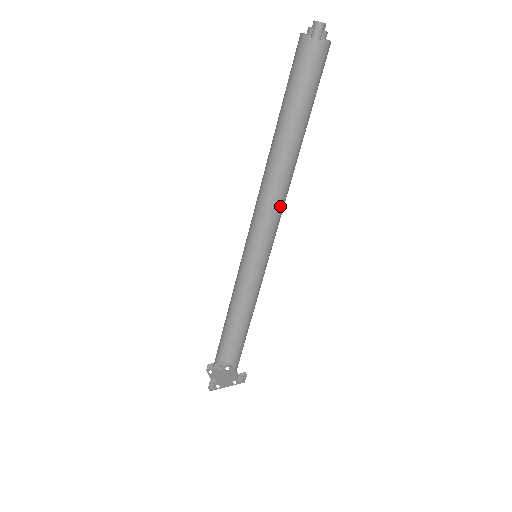
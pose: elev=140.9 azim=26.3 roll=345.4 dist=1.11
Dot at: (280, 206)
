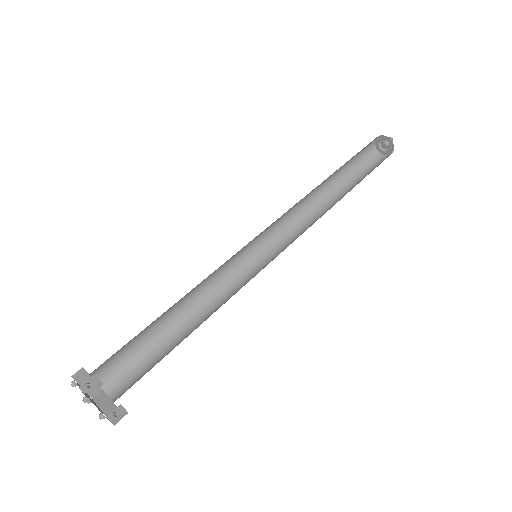
Dot at: (298, 231)
